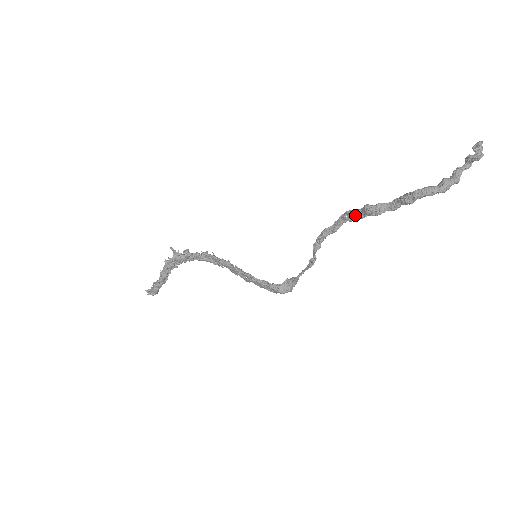
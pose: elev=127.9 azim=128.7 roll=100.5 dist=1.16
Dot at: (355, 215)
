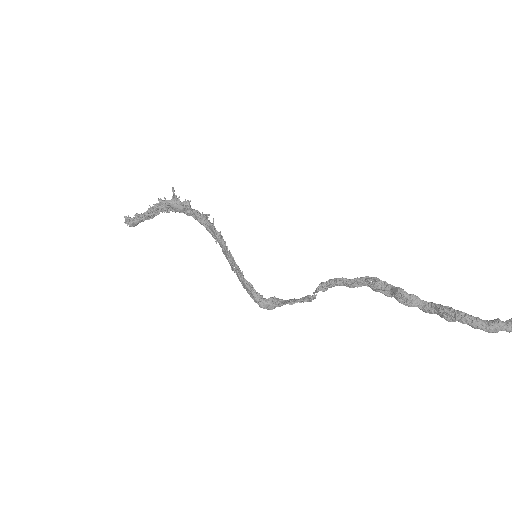
Dot at: (382, 287)
